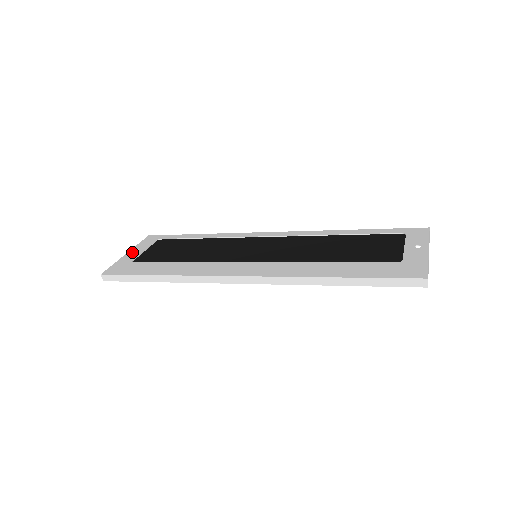
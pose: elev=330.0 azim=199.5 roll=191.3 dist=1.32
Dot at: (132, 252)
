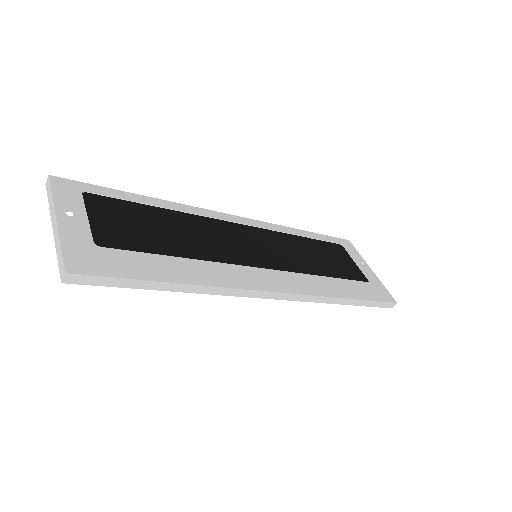
Dot at: (67, 217)
